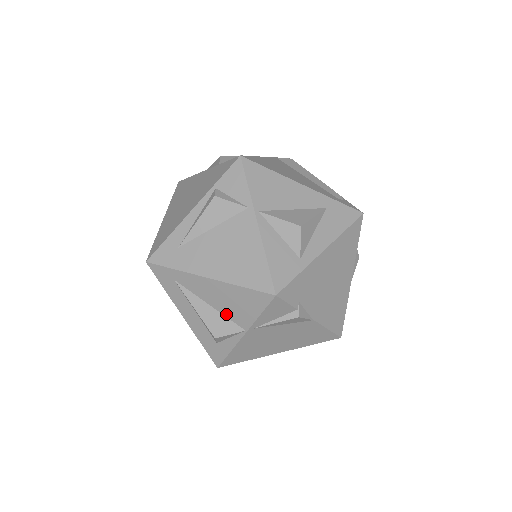
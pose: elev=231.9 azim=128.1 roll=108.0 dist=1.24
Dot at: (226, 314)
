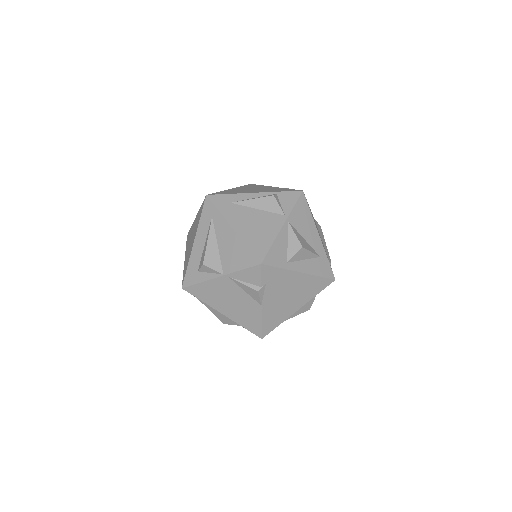
Dot at: (222, 257)
